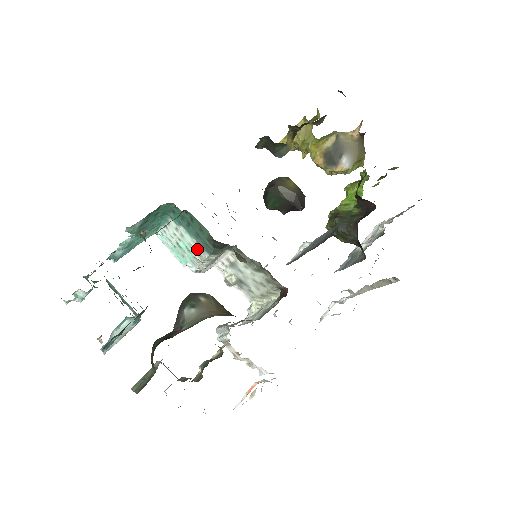
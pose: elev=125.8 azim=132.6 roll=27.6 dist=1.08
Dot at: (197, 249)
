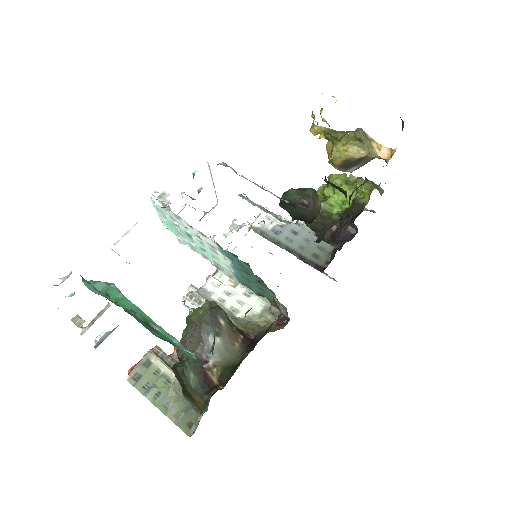
Dot at: (224, 267)
